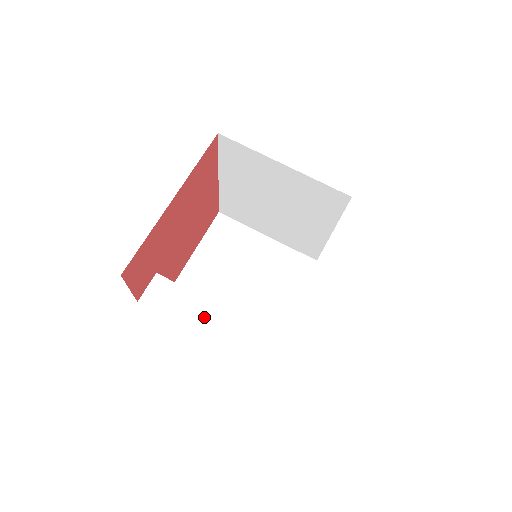
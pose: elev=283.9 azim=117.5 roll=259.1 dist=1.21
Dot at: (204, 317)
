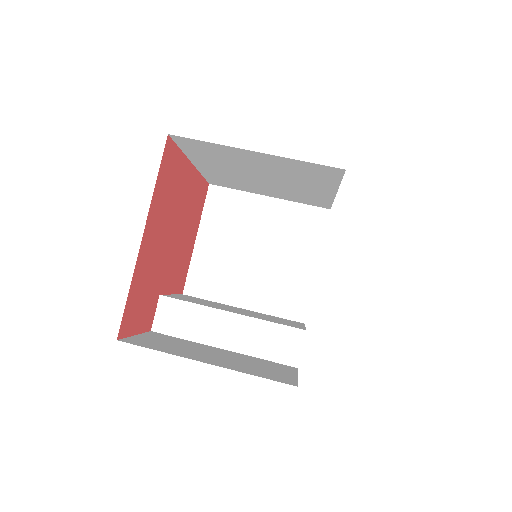
Dot at: (222, 329)
